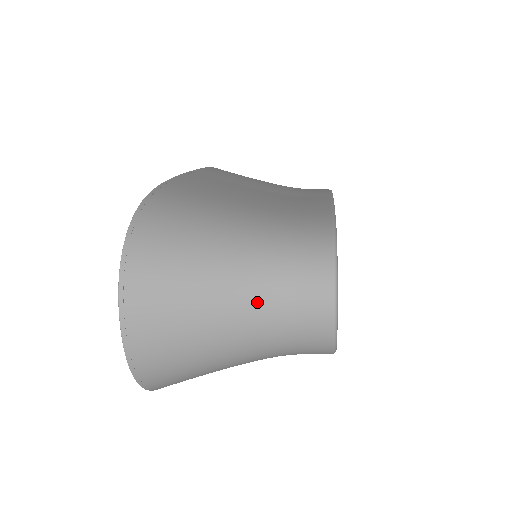
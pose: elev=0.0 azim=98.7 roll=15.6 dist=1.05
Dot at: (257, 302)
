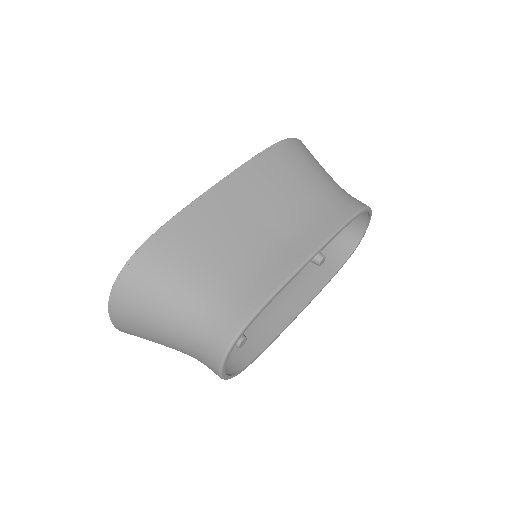
Dot at: (181, 344)
